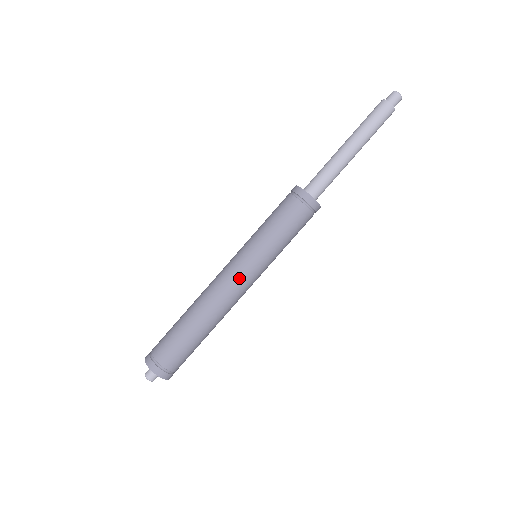
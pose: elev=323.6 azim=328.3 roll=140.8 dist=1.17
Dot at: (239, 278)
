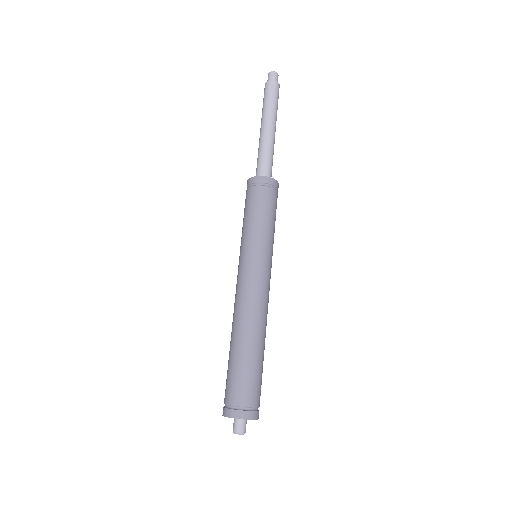
Dot at: (267, 281)
